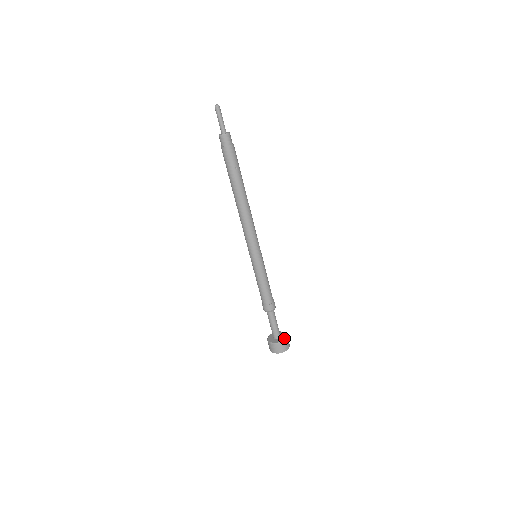
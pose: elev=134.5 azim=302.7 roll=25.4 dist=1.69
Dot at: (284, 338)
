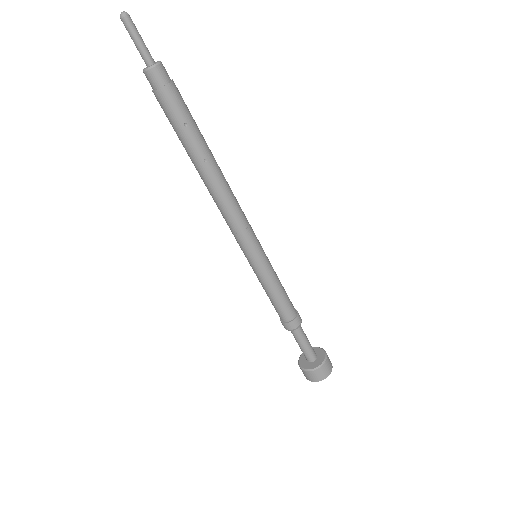
Dot at: (321, 361)
